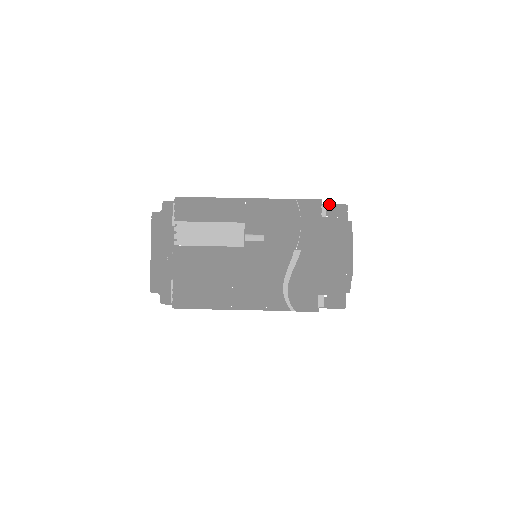
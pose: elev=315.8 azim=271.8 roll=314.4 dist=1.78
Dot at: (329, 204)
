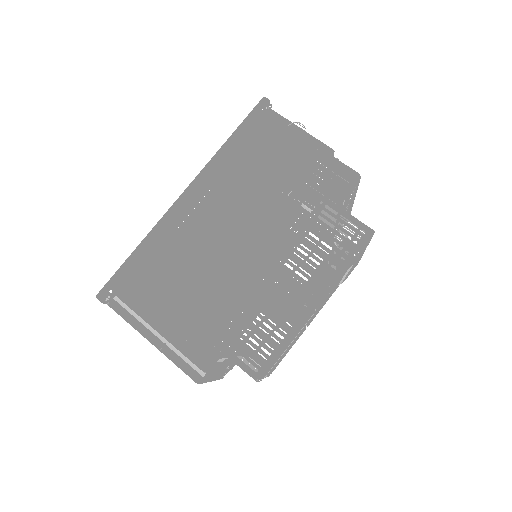
Dot at: (347, 195)
